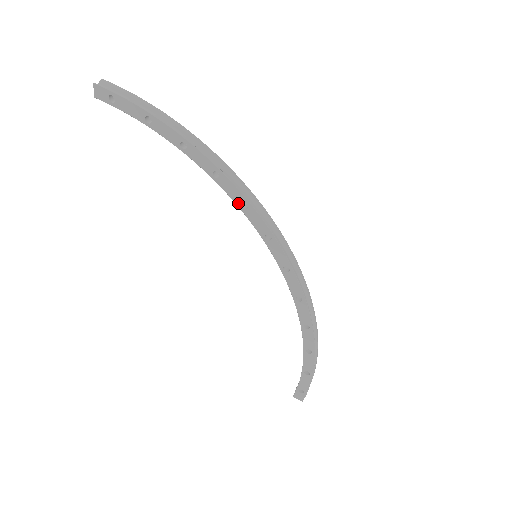
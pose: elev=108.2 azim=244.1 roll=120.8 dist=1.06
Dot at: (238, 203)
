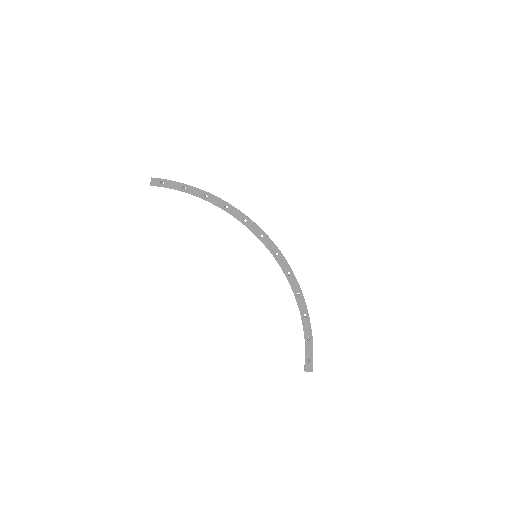
Dot at: (241, 220)
